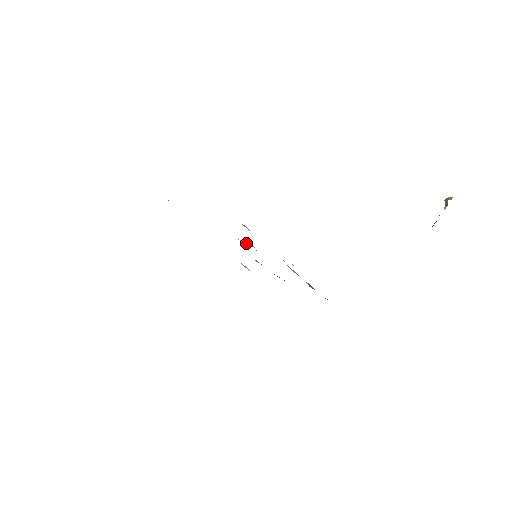
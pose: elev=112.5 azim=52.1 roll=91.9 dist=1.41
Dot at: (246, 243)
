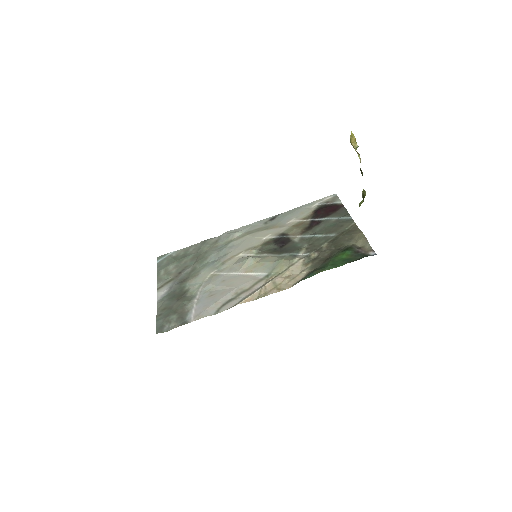
Dot at: (246, 265)
